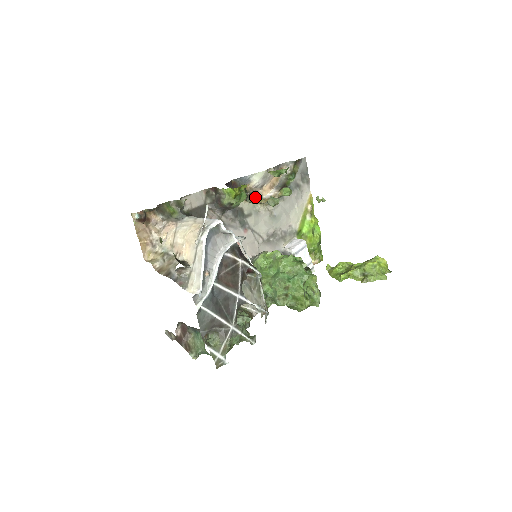
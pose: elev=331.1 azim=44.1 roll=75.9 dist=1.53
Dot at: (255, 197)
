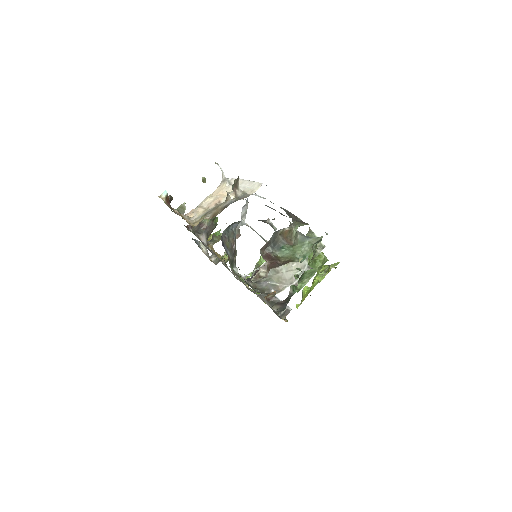
Dot at: (218, 235)
